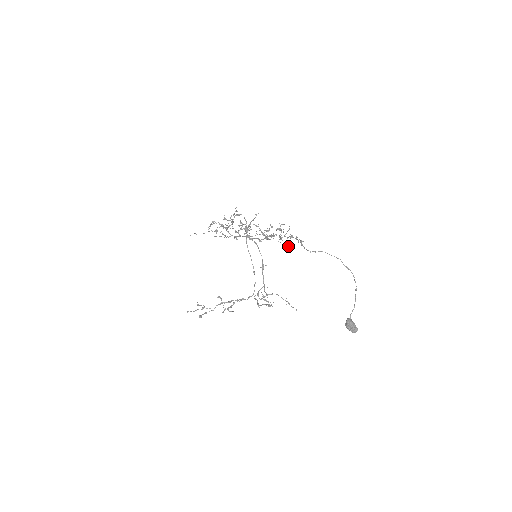
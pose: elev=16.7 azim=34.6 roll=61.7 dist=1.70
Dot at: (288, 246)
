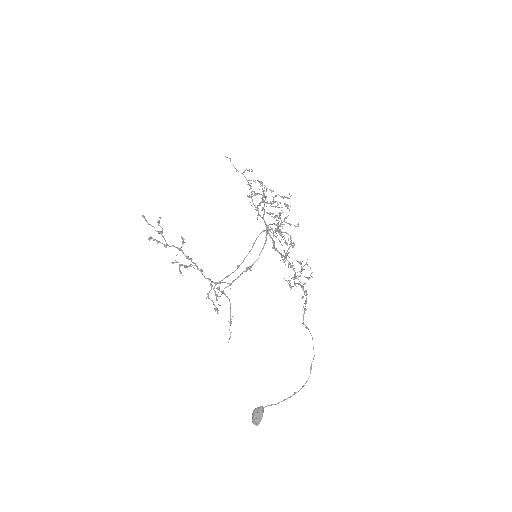
Dot at: (289, 284)
